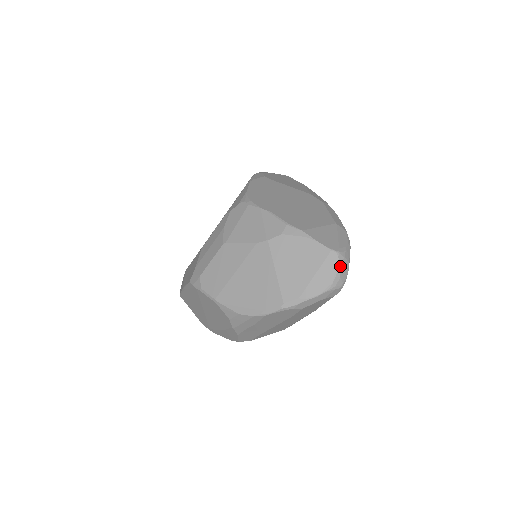
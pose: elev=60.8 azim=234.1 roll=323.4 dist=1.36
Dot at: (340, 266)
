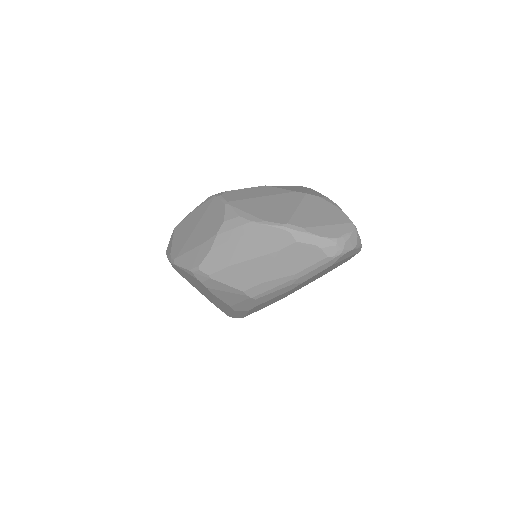
Dot at: (351, 235)
